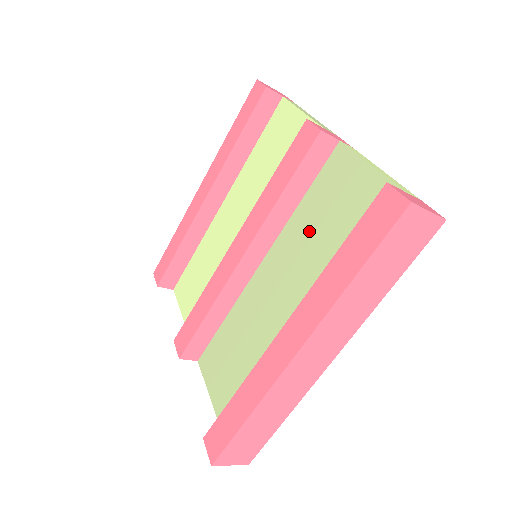
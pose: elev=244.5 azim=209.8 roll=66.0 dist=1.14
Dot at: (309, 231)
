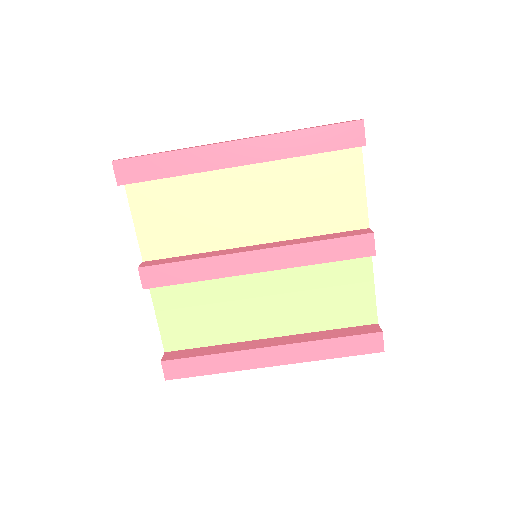
Dot at: (312, 285)
